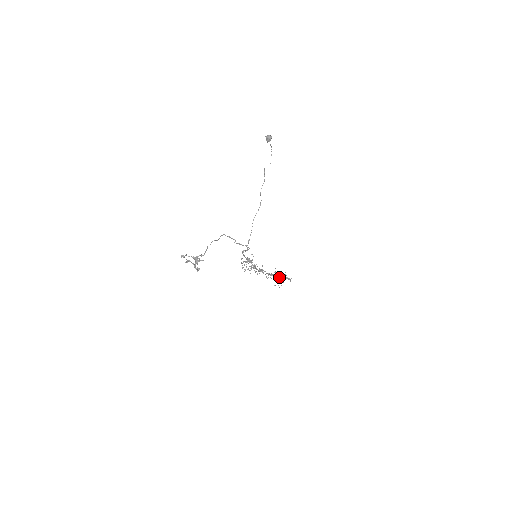
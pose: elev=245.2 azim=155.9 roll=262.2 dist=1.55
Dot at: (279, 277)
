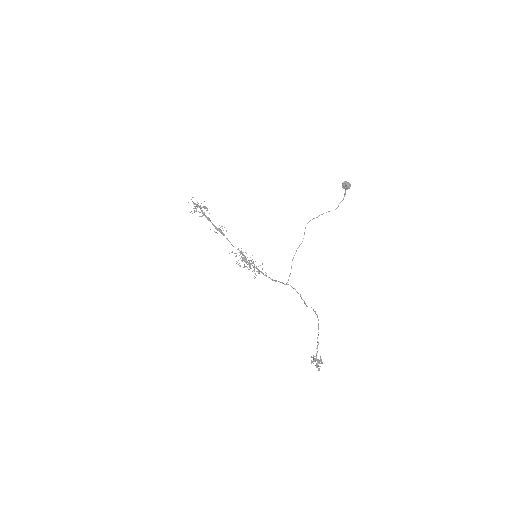
Dot at: (204, 212)
